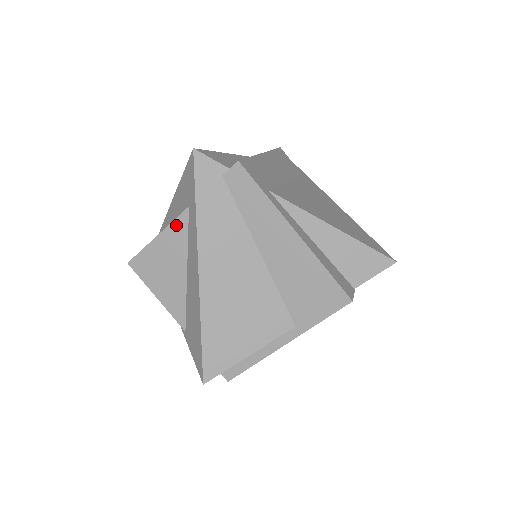
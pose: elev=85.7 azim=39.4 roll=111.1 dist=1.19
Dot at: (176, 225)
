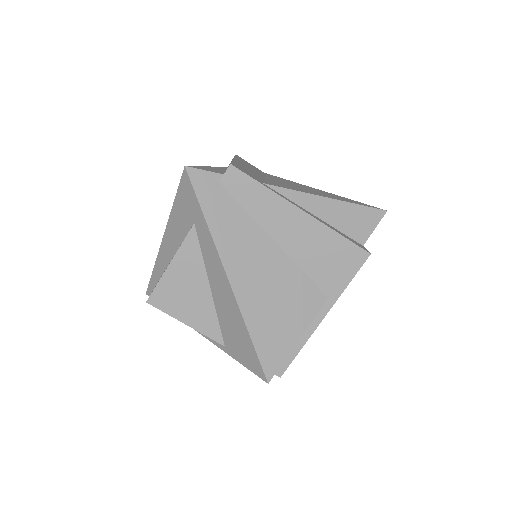
Dot at: (186, 246)
